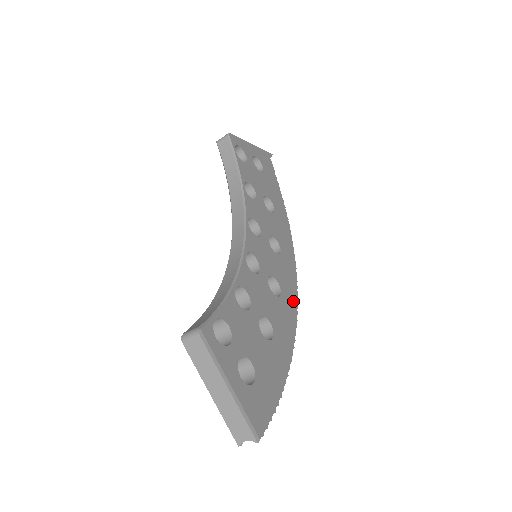
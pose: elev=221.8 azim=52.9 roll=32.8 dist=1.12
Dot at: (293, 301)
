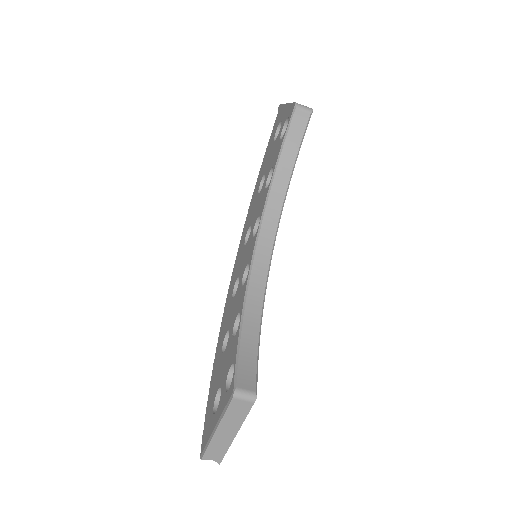
Dot at: occluded
